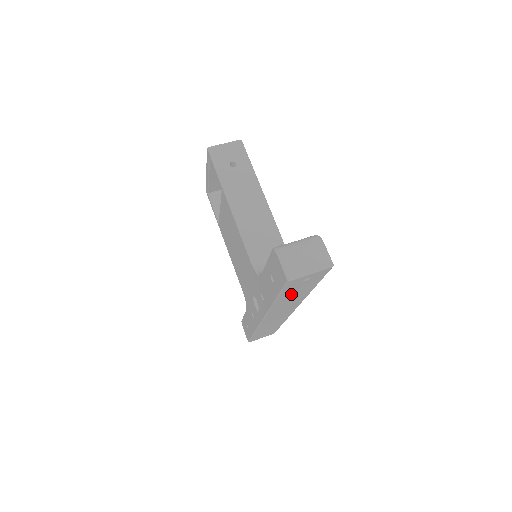
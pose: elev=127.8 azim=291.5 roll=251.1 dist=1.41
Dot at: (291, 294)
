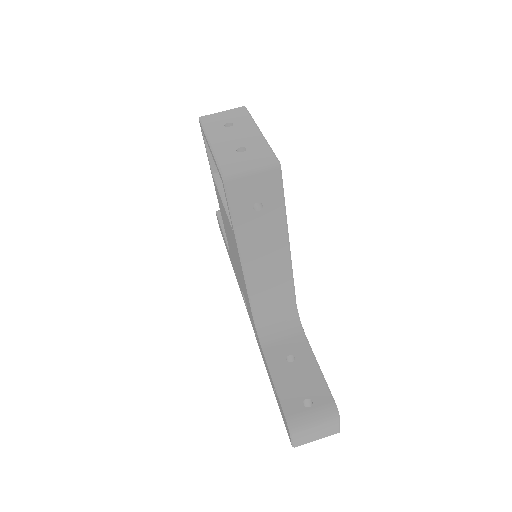
Dot at: occluded
